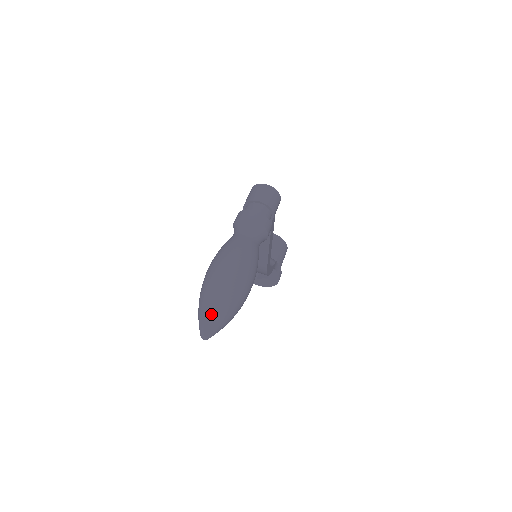
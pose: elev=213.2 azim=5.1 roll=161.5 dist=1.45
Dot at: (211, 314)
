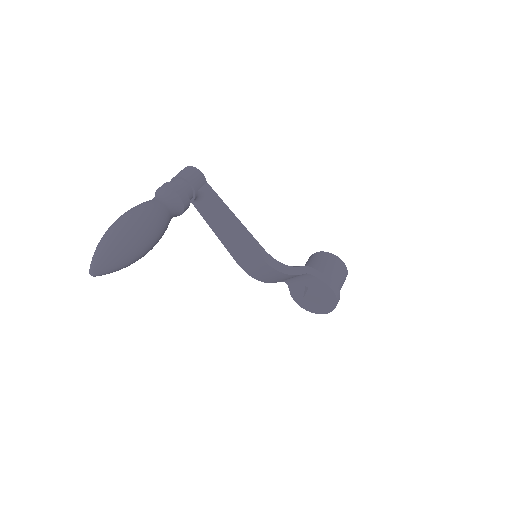
Dot at: (95, 252)
